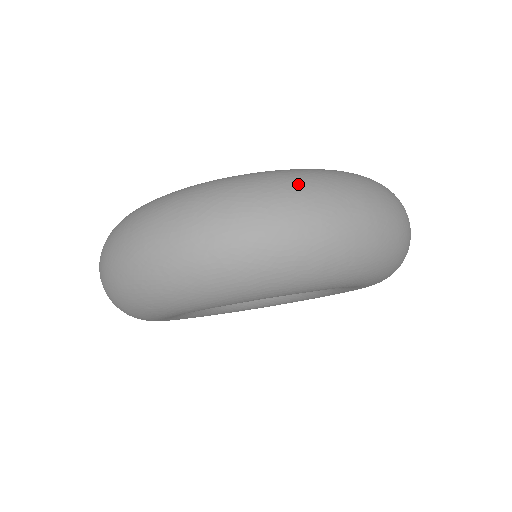
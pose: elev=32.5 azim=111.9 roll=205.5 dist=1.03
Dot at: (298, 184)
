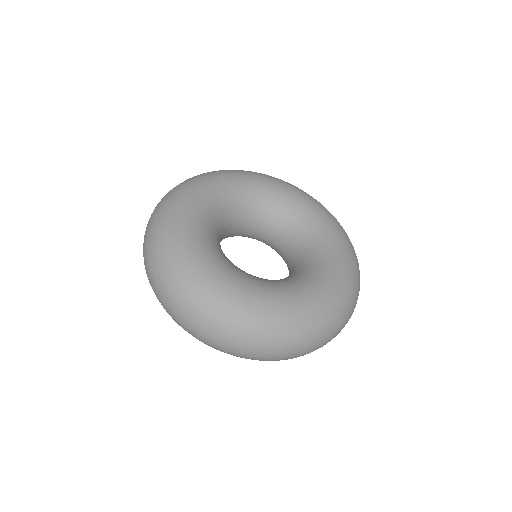
Dot at: (339, 323)
